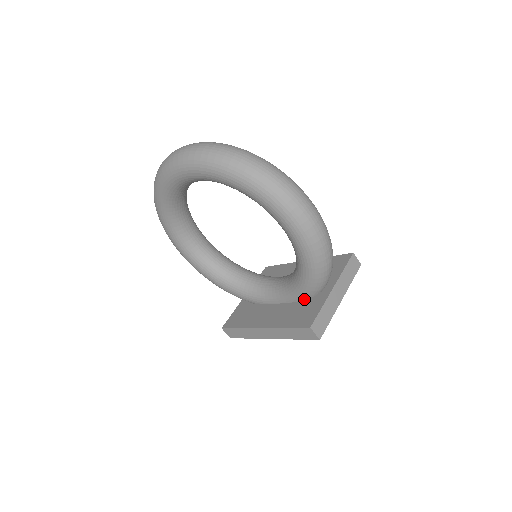
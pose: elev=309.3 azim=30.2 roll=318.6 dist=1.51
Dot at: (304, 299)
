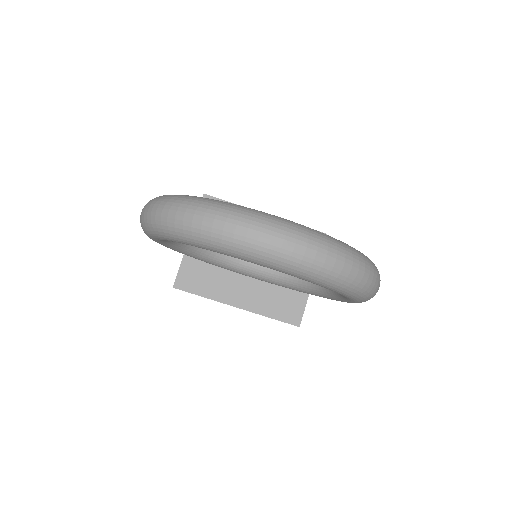
Dot at: occluded
